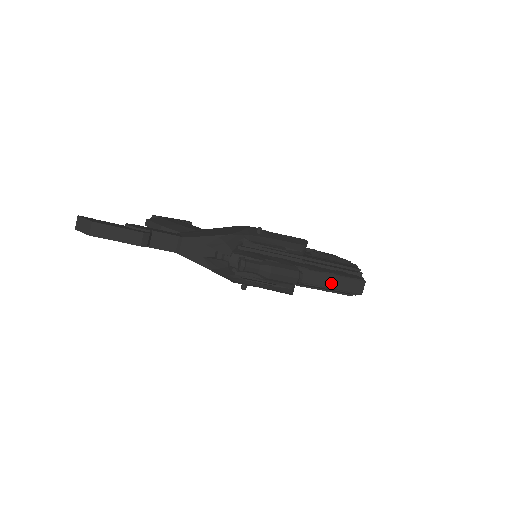
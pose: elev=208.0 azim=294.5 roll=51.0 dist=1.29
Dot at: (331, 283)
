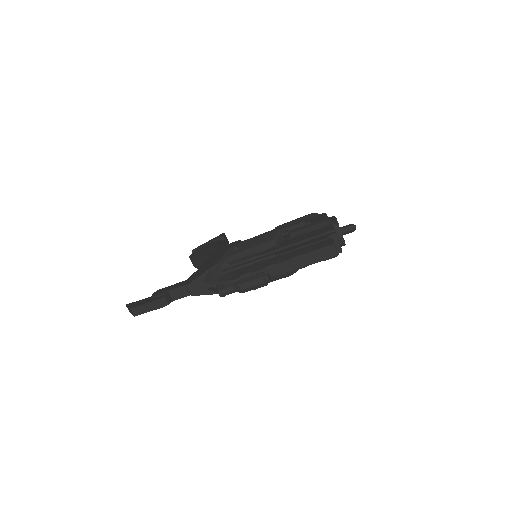
Dot at: (303, 263)
